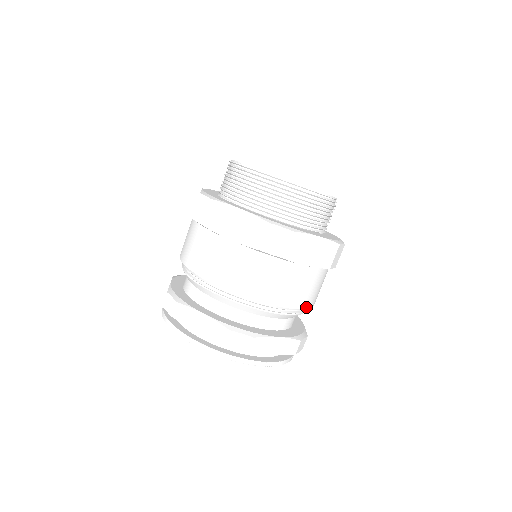
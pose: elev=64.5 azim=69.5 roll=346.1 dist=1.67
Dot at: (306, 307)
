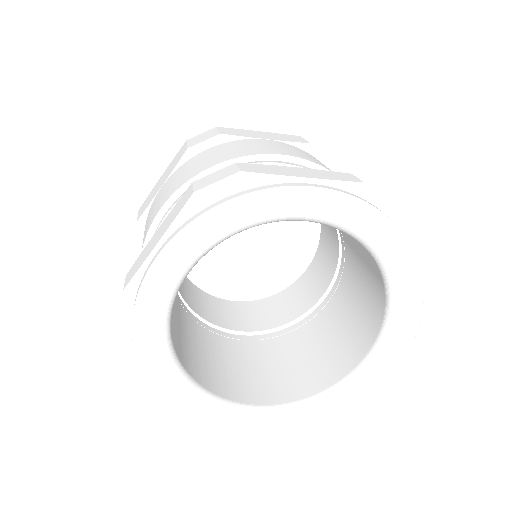
Dot at: (319, 165)
